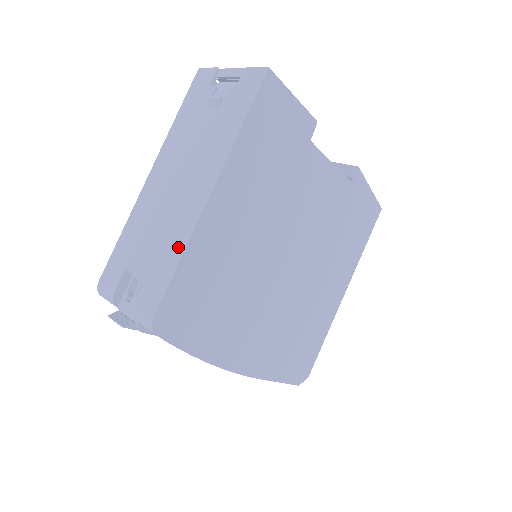
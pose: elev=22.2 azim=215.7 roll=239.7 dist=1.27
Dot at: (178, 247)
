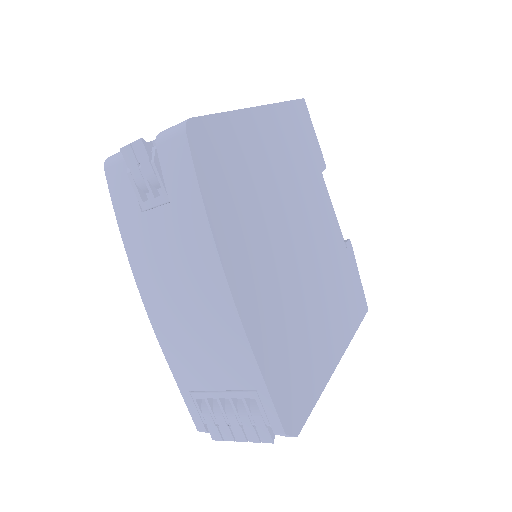
Dot at: occluded
